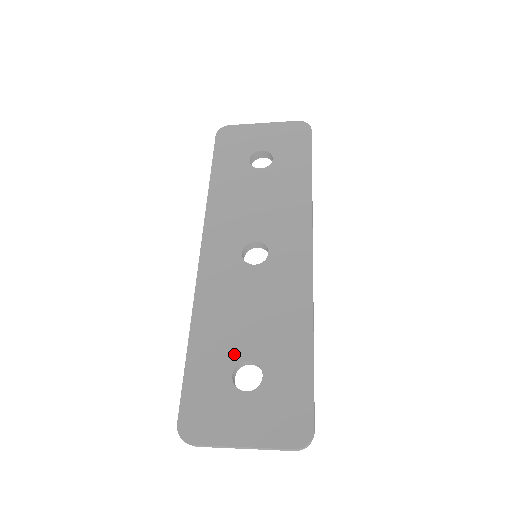
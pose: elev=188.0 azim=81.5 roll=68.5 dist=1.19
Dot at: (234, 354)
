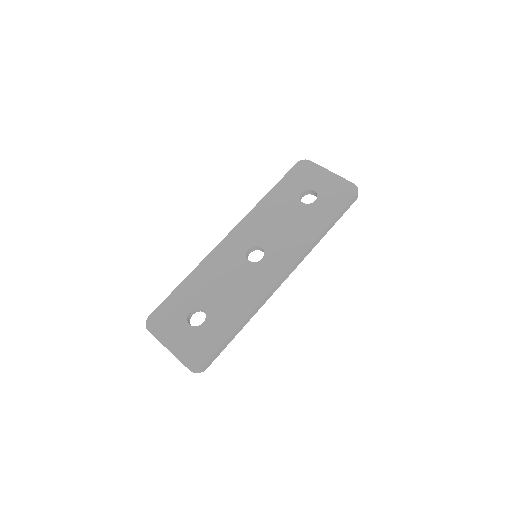
Dot at: (200, 301)
